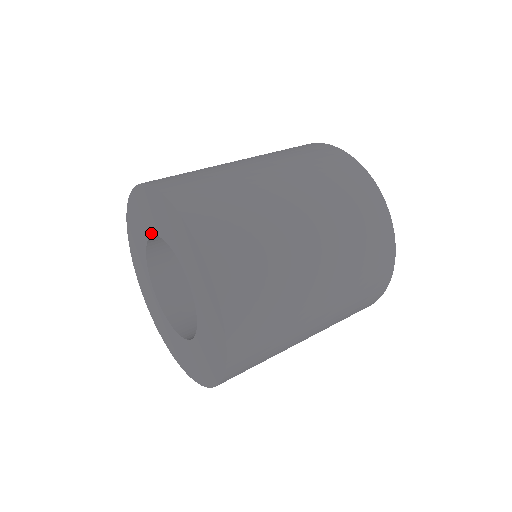
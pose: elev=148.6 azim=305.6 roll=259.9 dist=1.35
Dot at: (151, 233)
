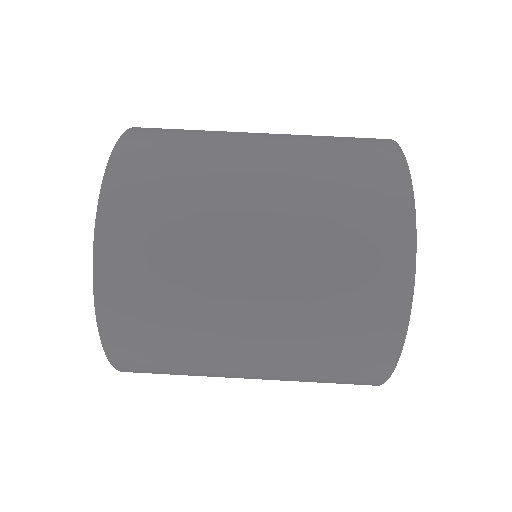
Dot at: occluded
